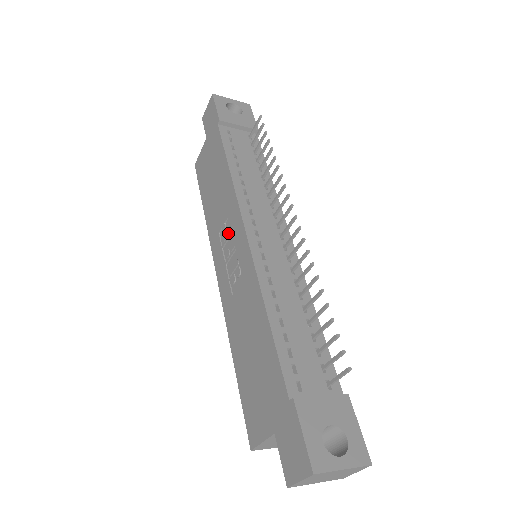
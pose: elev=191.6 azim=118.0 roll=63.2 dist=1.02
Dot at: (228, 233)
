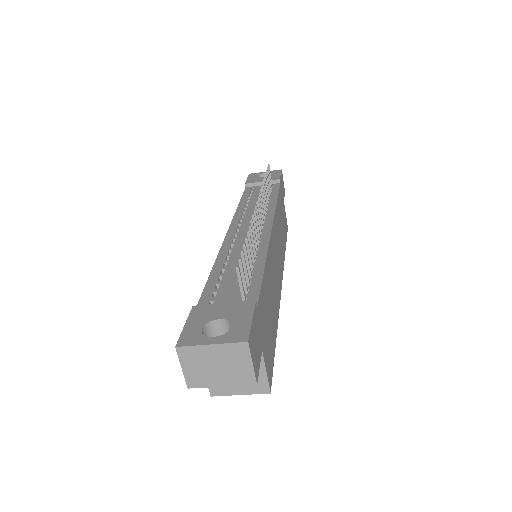
Dot at: occluded
